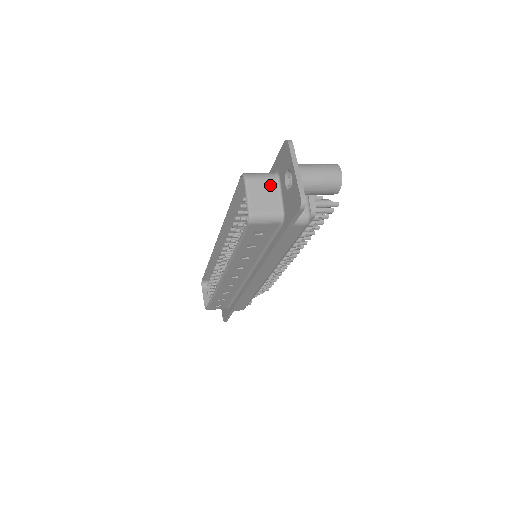
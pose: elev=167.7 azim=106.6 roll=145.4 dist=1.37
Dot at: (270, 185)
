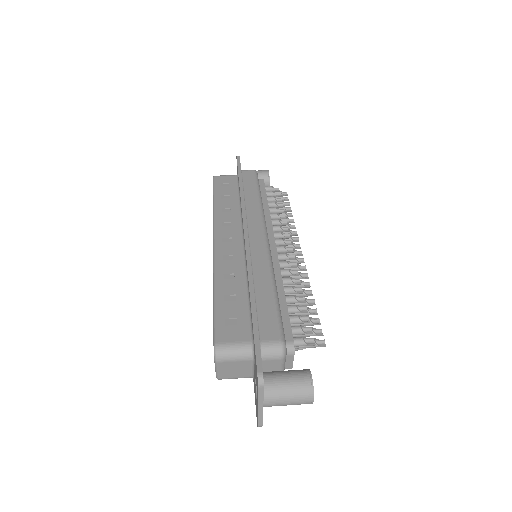
Dot at: (243, 364)
